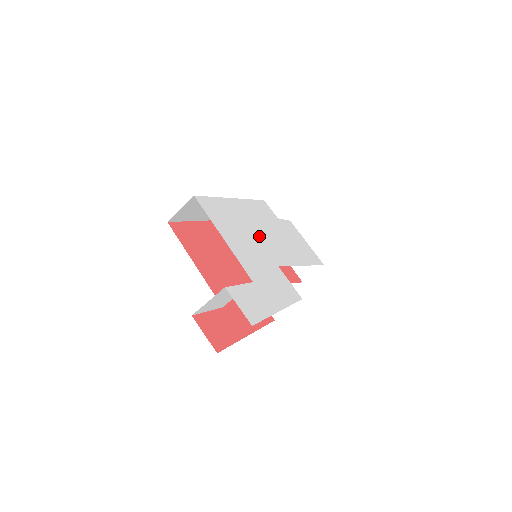
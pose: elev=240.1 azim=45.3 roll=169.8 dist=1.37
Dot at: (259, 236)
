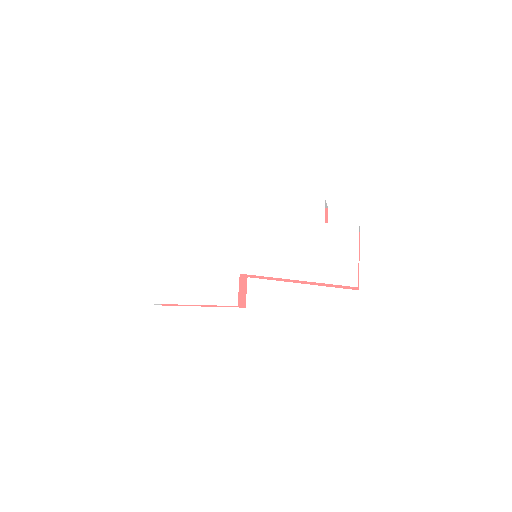
Dot at: (247, 244)
